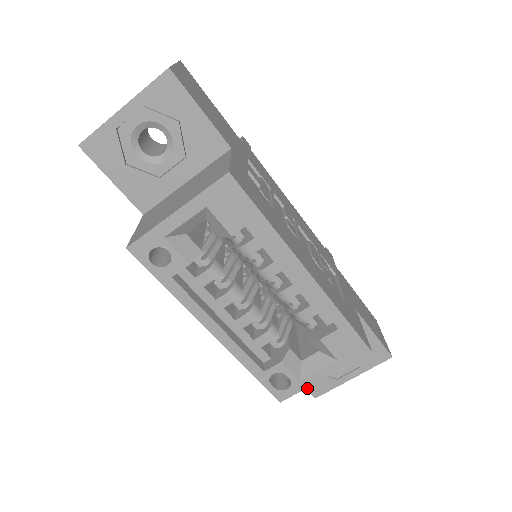
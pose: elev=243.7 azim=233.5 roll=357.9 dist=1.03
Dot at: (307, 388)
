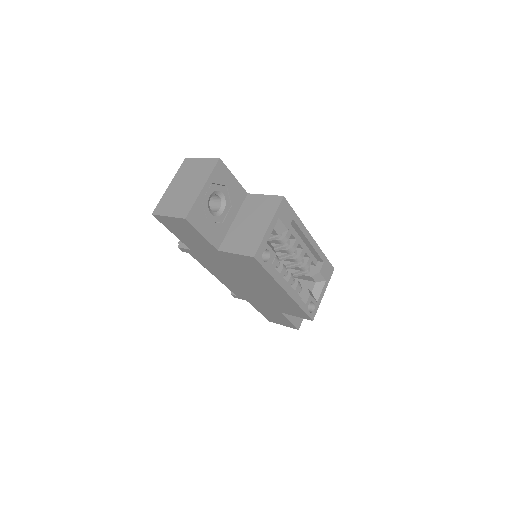
Dot at: (295, 325)
